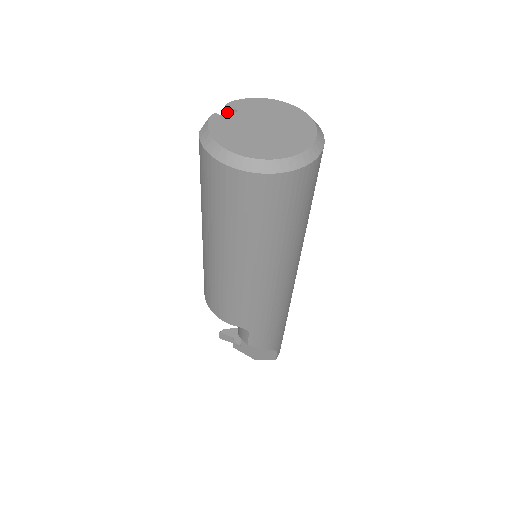
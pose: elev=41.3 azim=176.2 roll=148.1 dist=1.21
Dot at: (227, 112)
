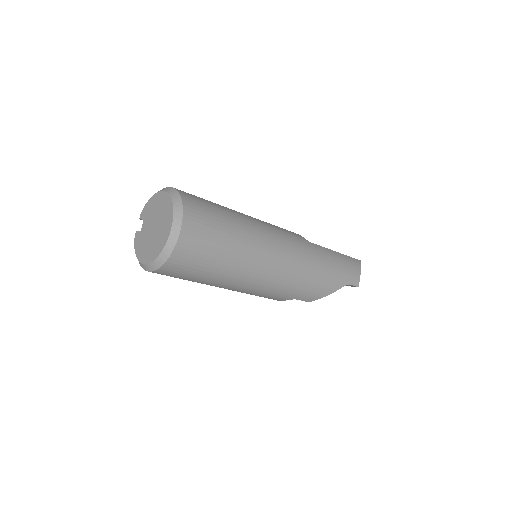
Dot at: occluded
